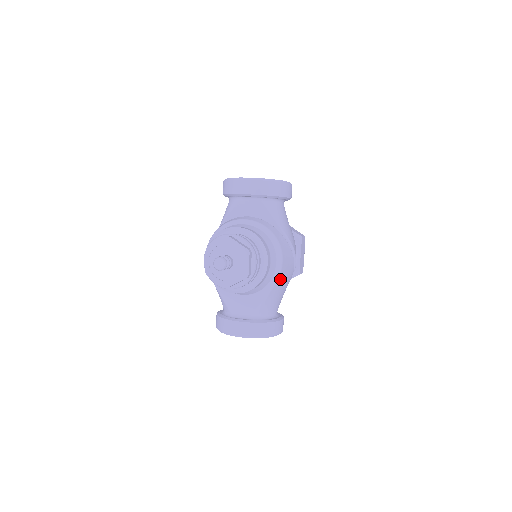
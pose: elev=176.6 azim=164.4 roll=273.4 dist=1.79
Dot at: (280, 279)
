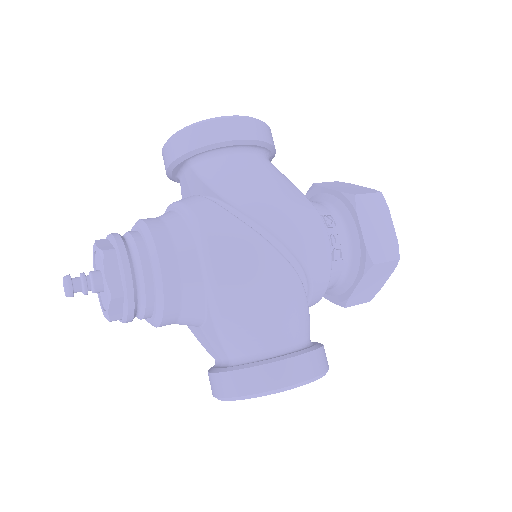
Dot at: (226, 284)
